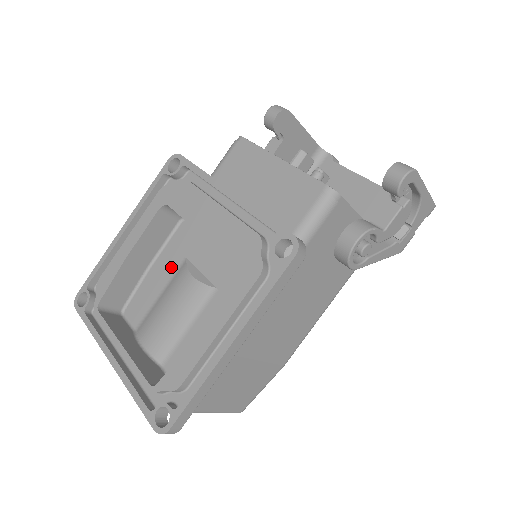
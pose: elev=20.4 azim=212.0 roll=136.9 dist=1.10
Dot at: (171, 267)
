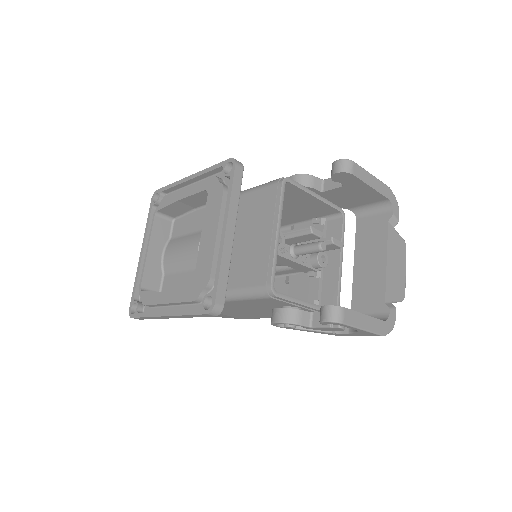
Dot at: (201, 224)
